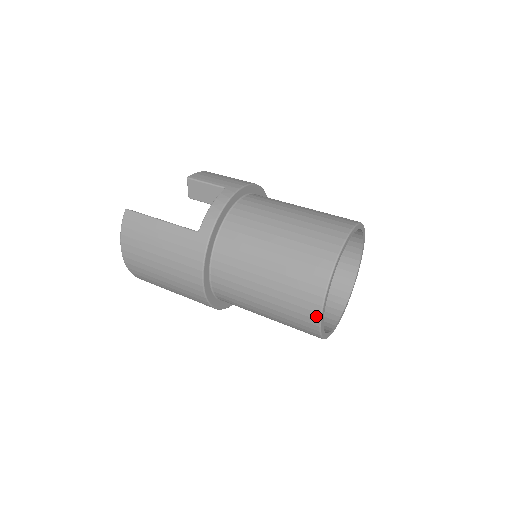
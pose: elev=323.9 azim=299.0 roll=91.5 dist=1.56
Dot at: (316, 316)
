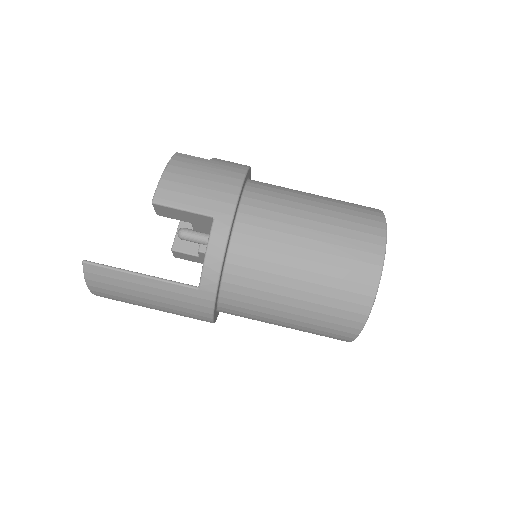
Dot at: (346, 341)
